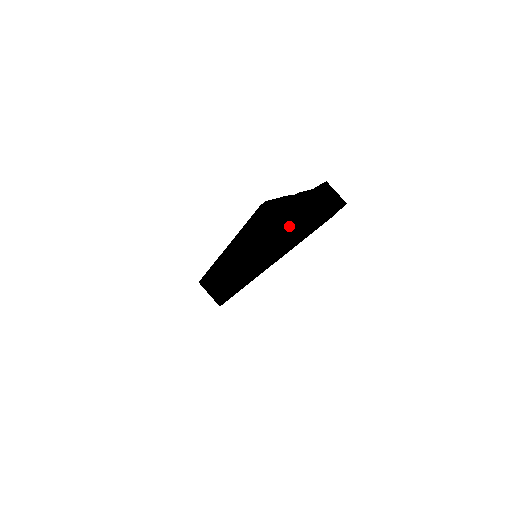
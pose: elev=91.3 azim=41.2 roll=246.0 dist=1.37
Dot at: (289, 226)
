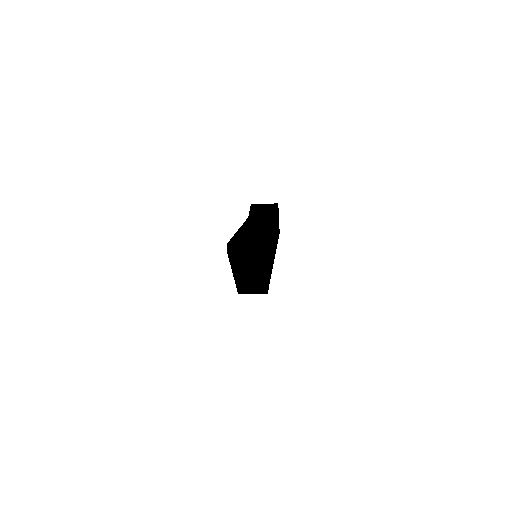
Dot at: (258, 249)
